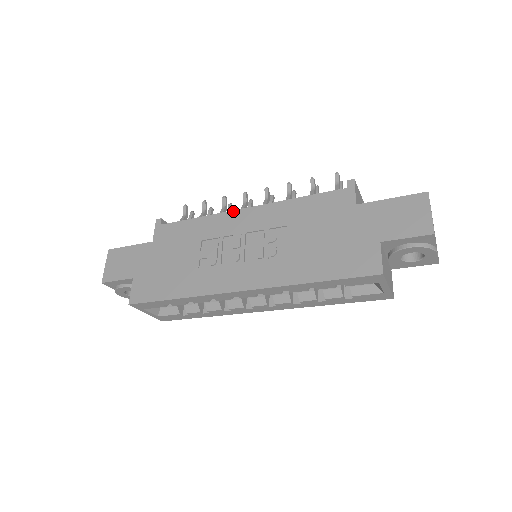
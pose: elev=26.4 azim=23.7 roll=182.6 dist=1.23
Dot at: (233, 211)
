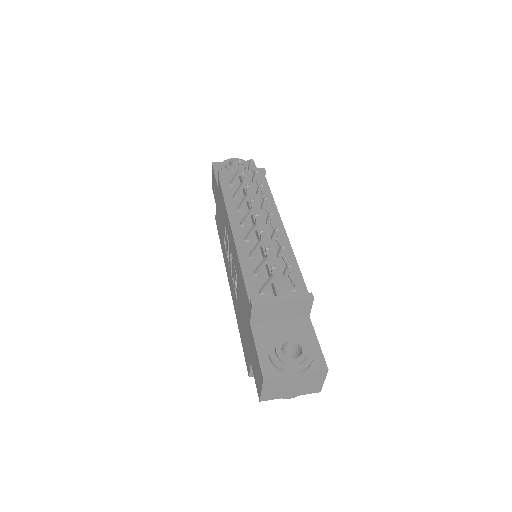
Dot at: (230, 225)
